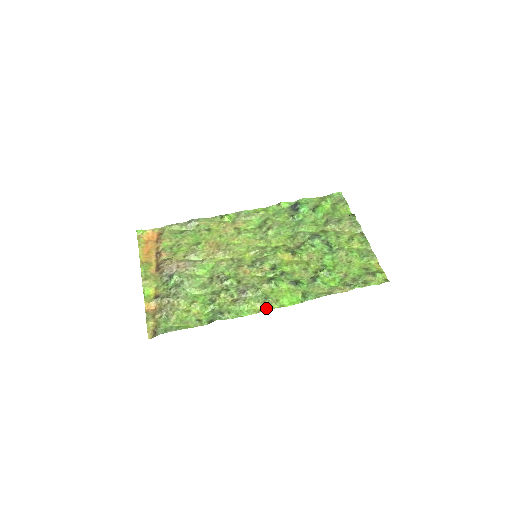
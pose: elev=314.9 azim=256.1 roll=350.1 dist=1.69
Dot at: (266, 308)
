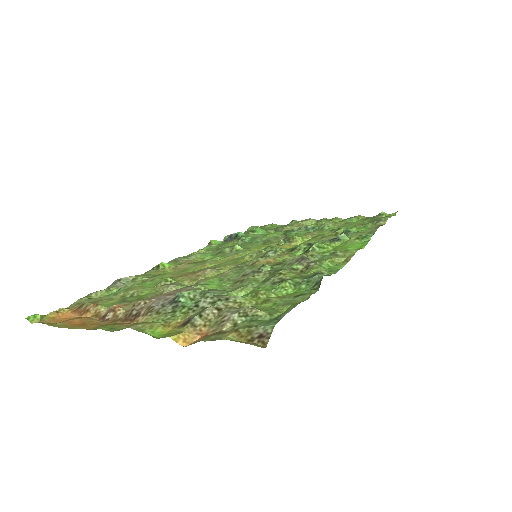
Dot at: (348, 256)
